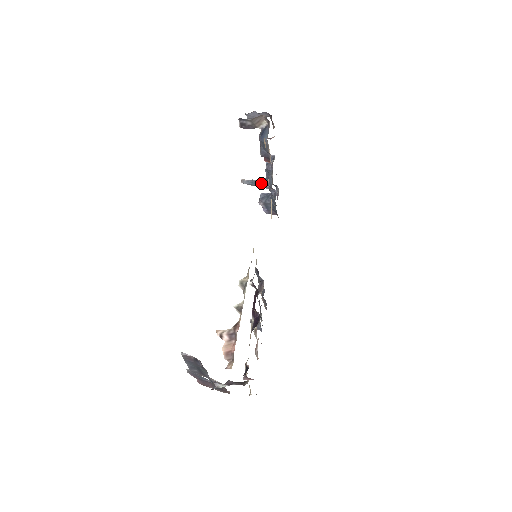
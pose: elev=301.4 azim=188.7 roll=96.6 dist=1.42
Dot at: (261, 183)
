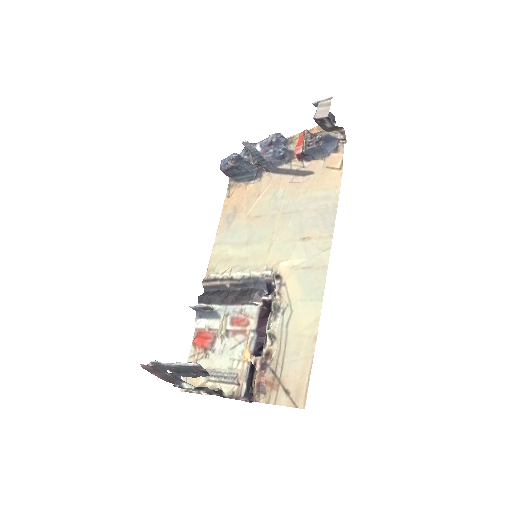
Dot at: (263, 159)
